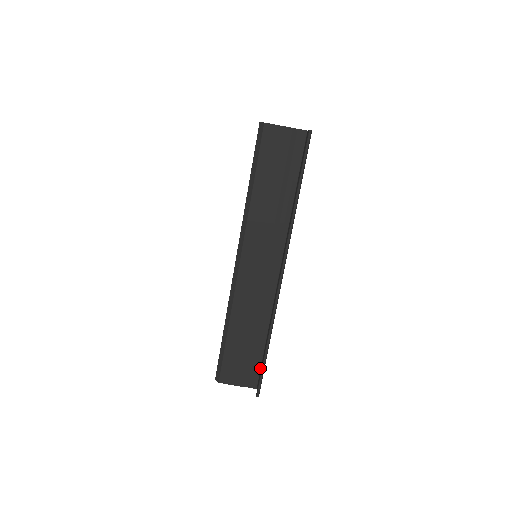
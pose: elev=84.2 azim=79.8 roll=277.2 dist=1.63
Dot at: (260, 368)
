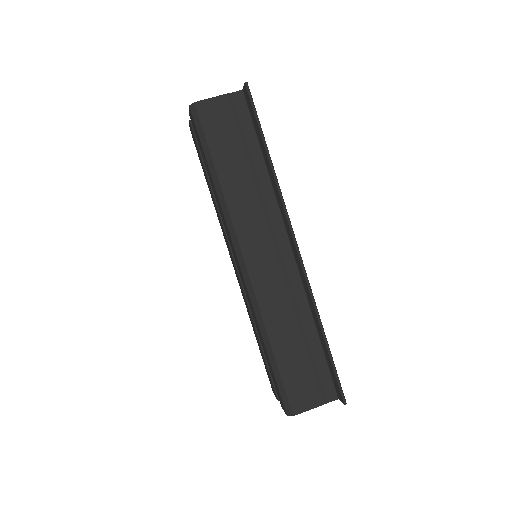
Dot at: (329, 372)
